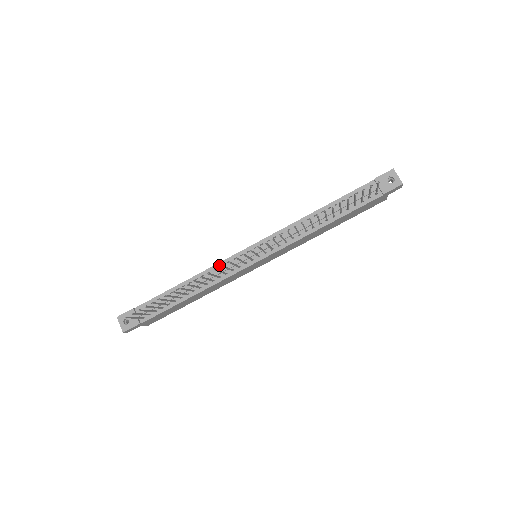
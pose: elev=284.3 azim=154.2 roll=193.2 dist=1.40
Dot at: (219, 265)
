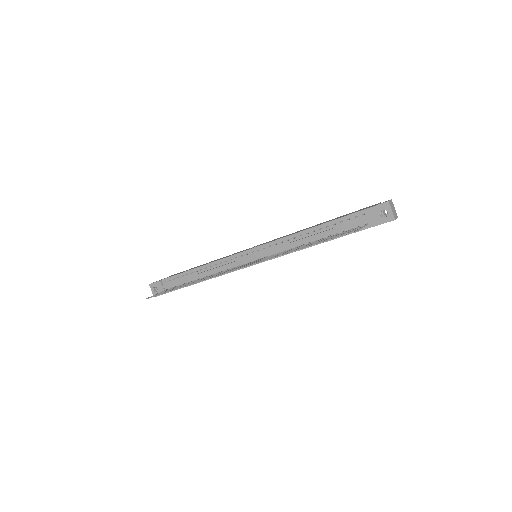
Dot at: (223, 260)
